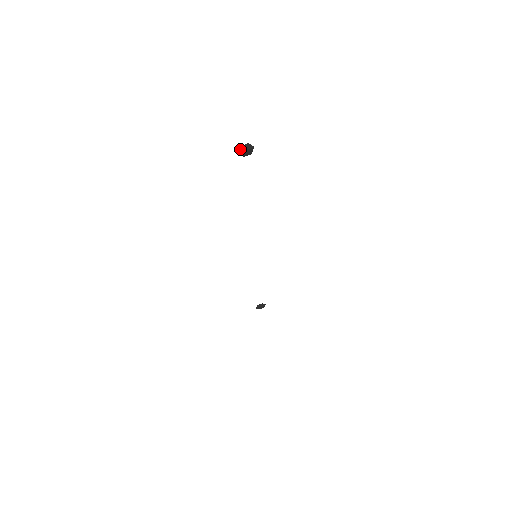
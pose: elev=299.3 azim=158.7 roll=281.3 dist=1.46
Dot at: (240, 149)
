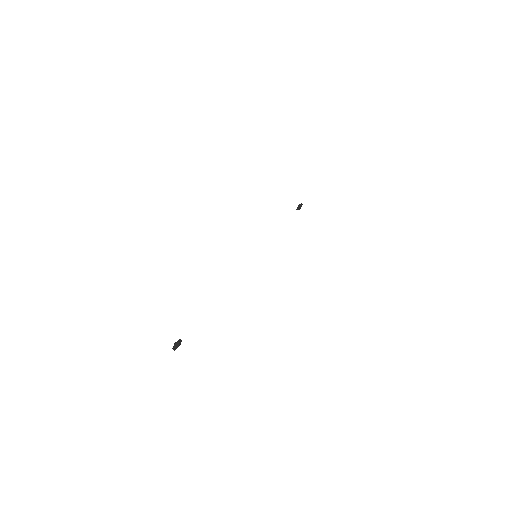
Dot at: (174, 350)
